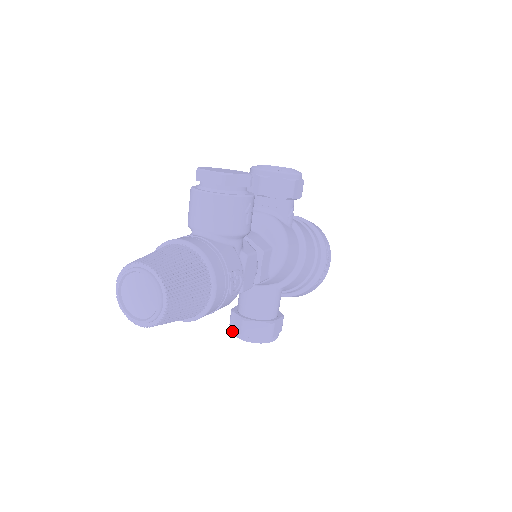
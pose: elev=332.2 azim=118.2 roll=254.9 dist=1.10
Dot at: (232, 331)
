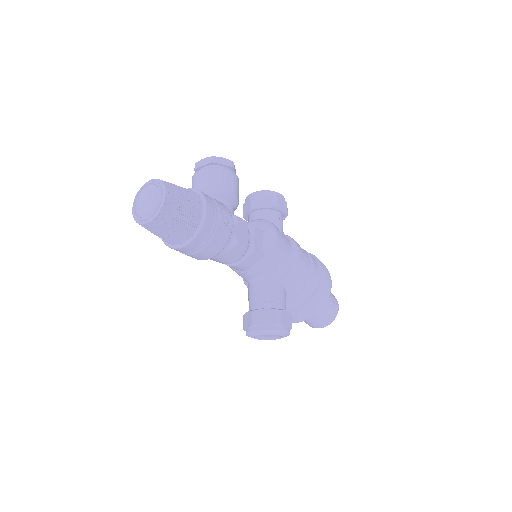
Dot at: occluded
